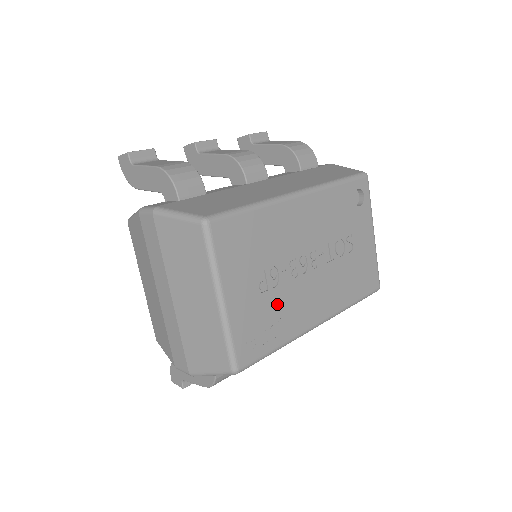
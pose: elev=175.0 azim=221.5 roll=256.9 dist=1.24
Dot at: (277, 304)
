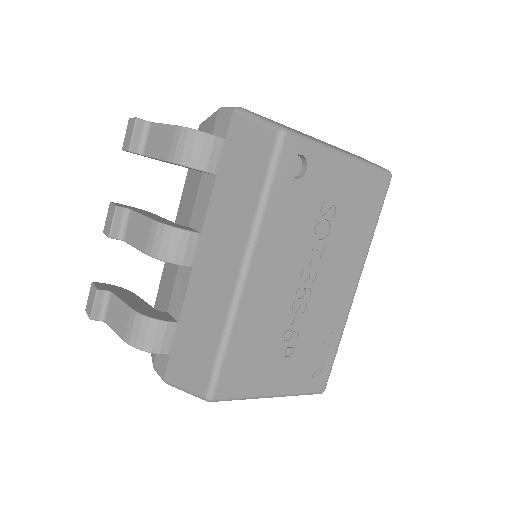
Dot at: (311, 337)
